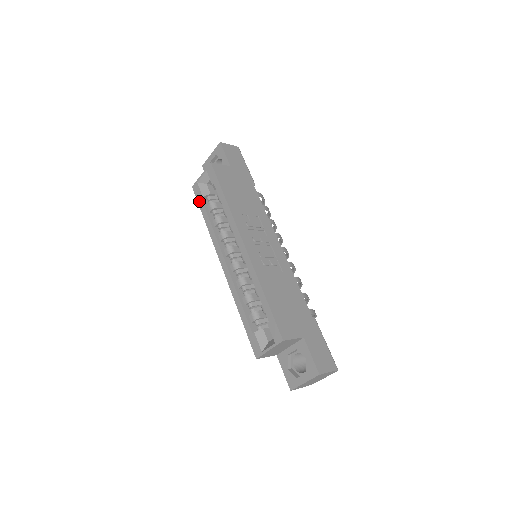
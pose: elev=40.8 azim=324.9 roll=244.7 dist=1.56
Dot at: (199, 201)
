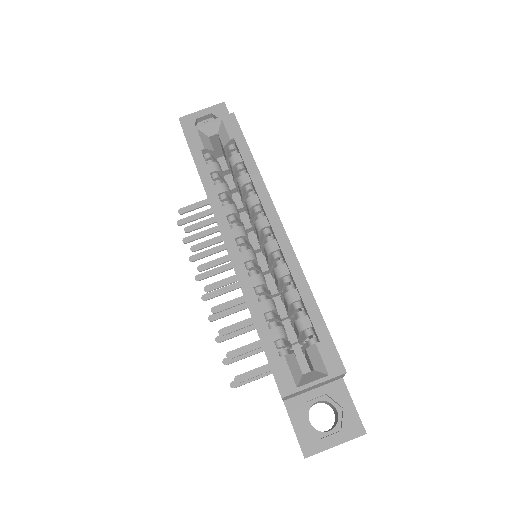
Dot at: (195, 152)
